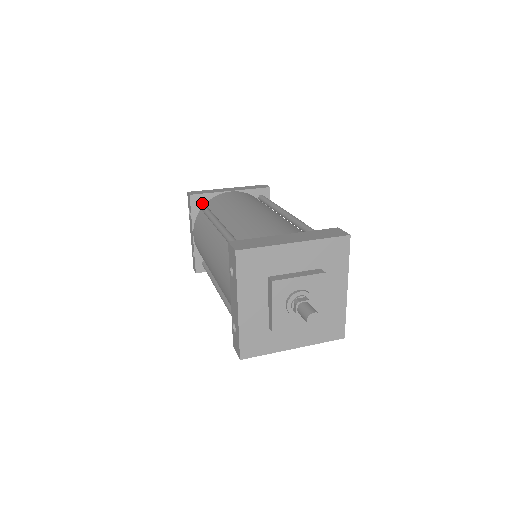
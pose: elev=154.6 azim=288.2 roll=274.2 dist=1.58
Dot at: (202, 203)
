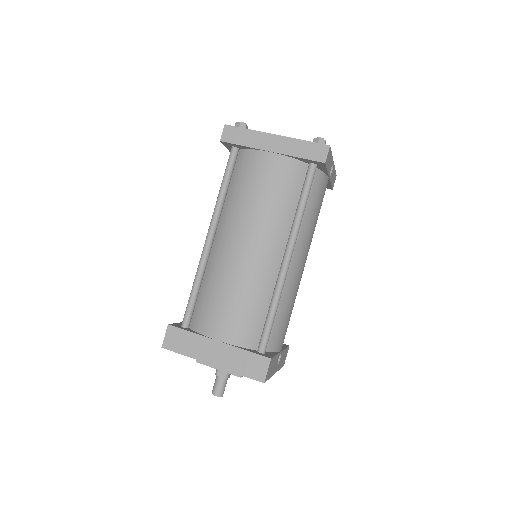
Dot at: (230, 159)
